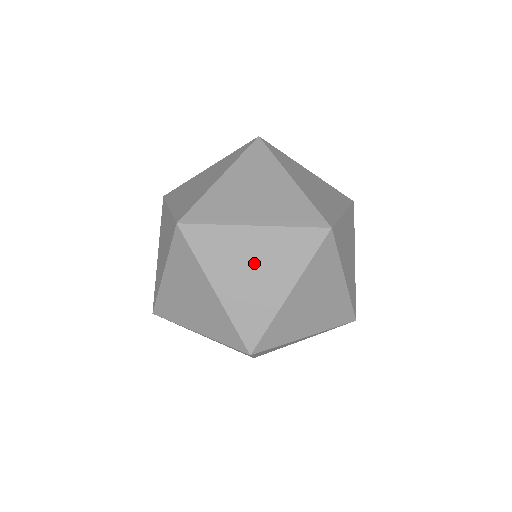
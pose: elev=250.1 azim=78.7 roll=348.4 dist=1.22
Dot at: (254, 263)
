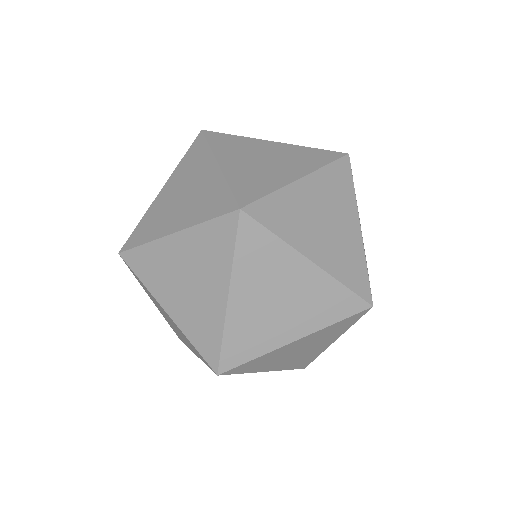
Dot at: (186, 273)
